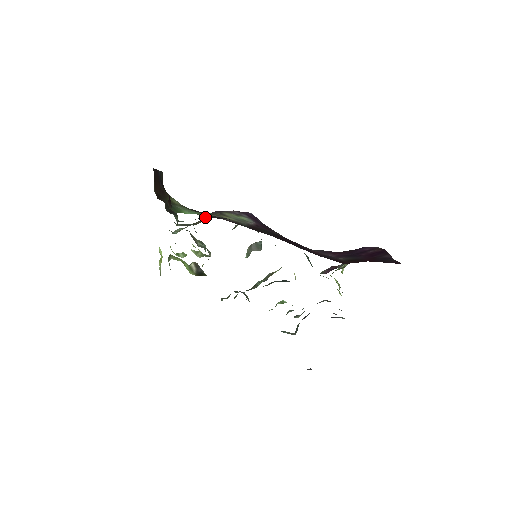
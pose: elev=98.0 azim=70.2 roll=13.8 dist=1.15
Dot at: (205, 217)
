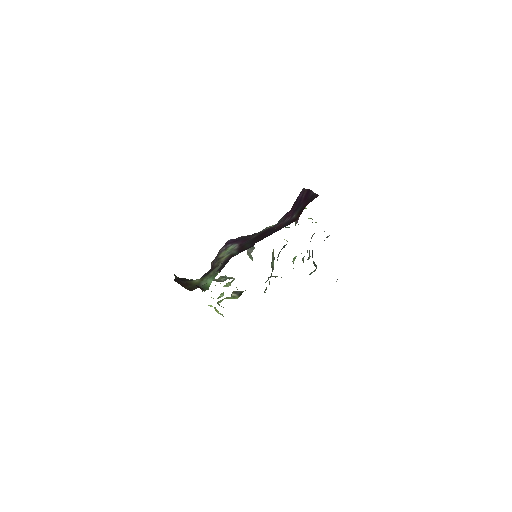
Dot at: (211, 266)
